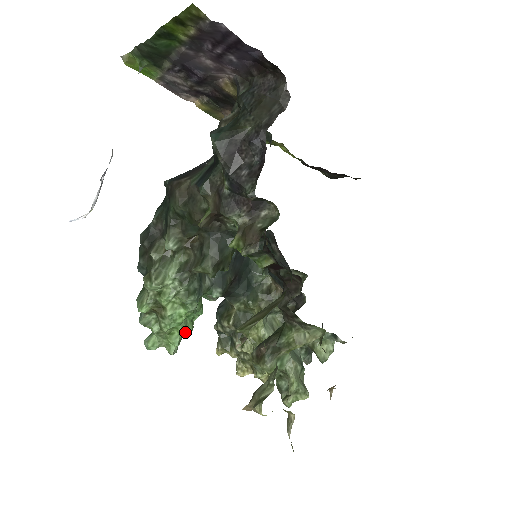
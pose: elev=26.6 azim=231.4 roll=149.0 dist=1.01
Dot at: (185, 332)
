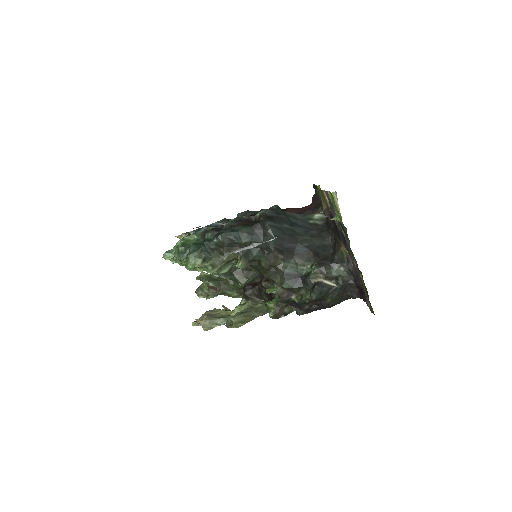
Dot at: occluded
